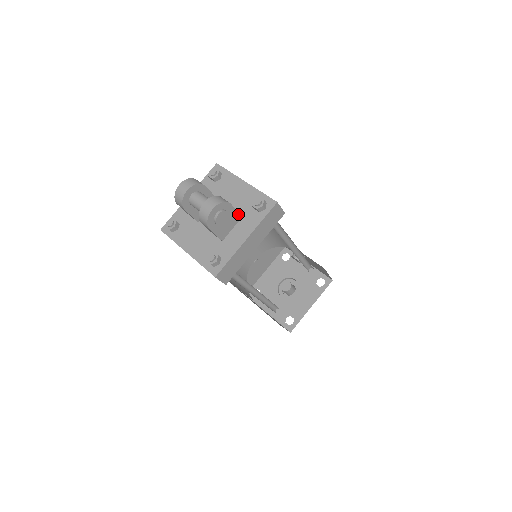
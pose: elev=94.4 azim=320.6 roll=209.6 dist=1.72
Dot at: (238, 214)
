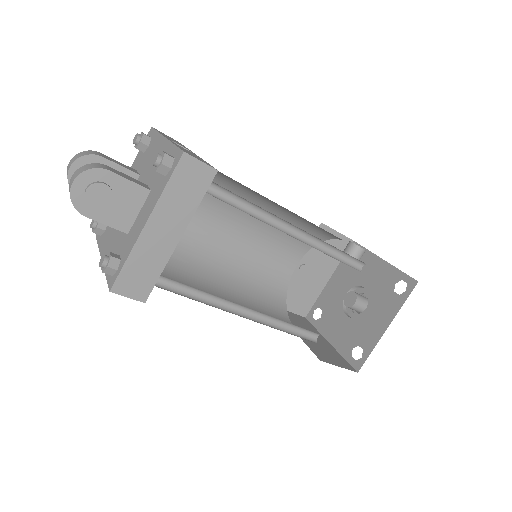
Dot at: (138, 187)
